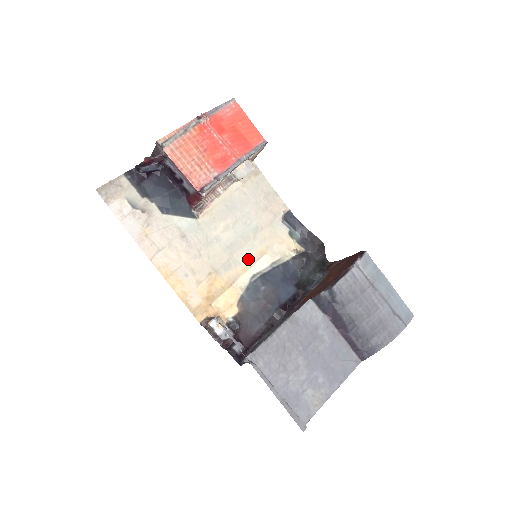
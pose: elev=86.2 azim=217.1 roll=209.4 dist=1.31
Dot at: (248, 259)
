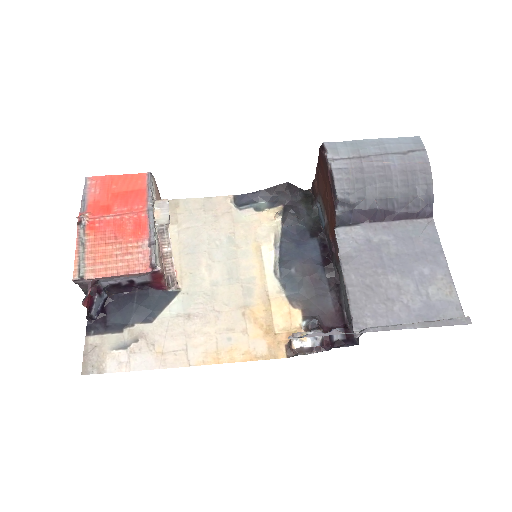
Dot at: (254, 267)
